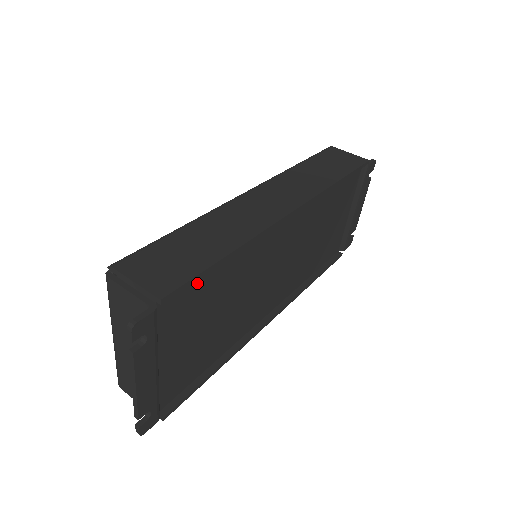
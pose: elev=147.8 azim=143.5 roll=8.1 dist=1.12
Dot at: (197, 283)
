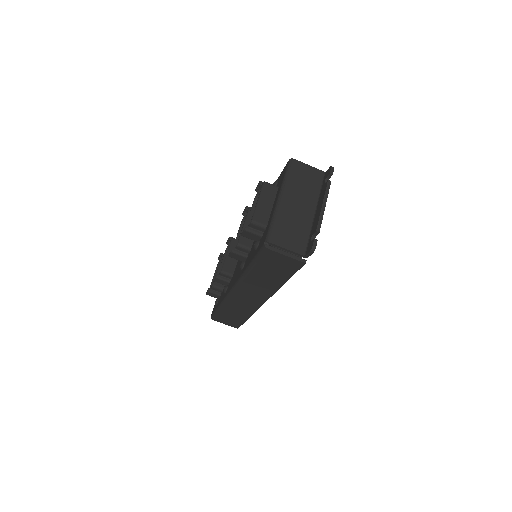
Dot at: occluded
